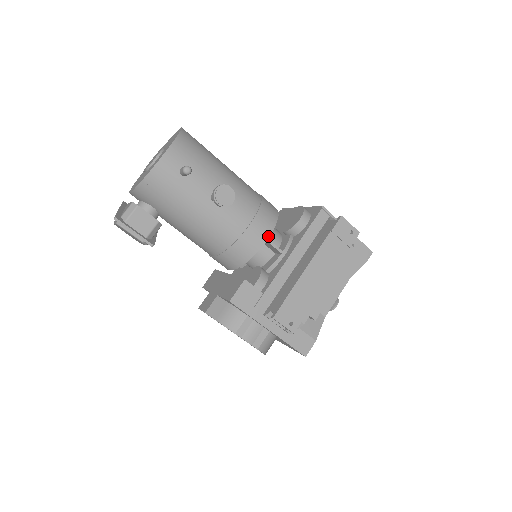
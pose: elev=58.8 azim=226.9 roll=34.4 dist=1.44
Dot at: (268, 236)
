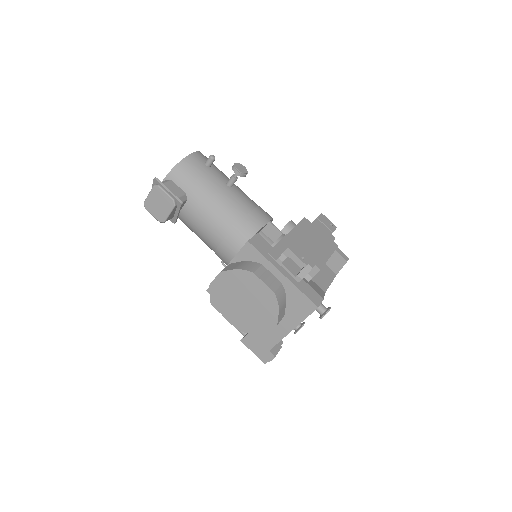
Dot at: (269, 220)
